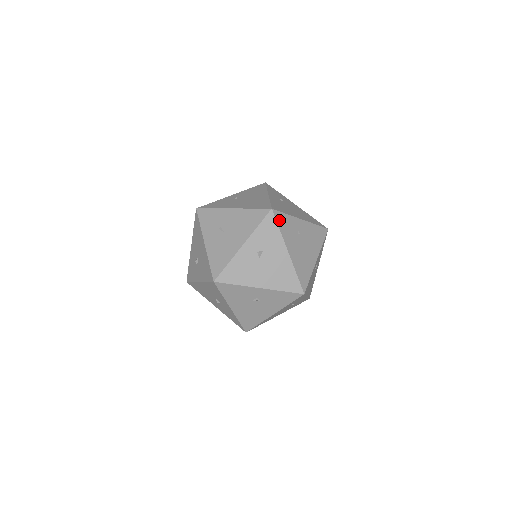
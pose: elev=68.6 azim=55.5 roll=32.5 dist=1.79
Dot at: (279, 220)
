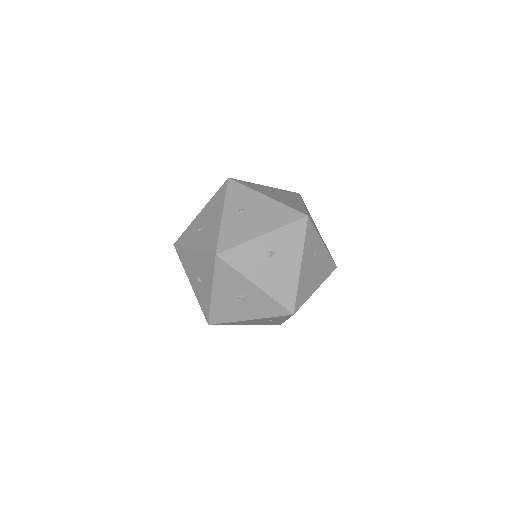
Dot at: (241, 183)
